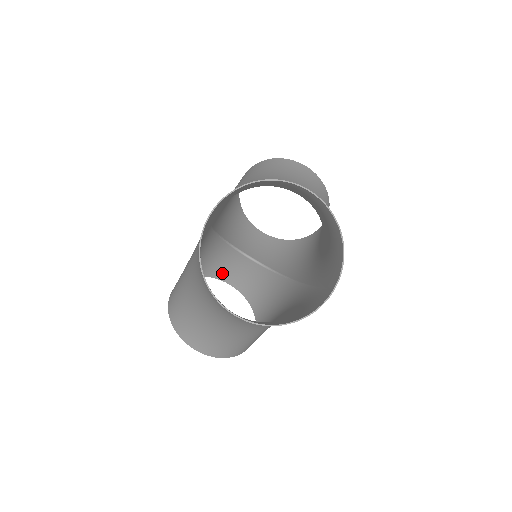
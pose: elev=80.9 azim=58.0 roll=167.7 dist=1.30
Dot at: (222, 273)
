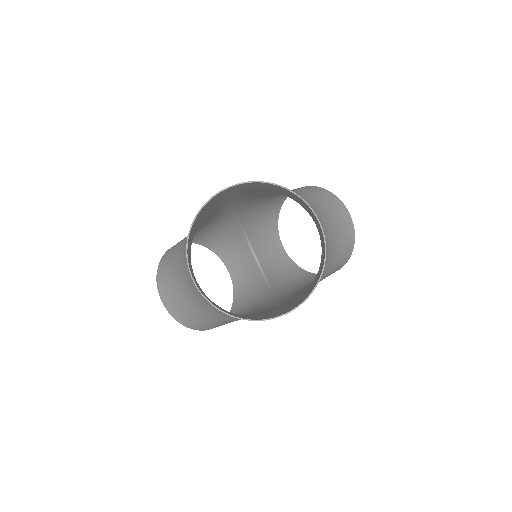
Dot at: (228, 258)
